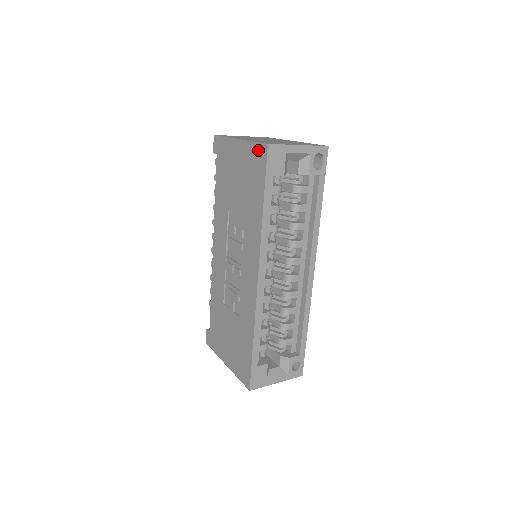
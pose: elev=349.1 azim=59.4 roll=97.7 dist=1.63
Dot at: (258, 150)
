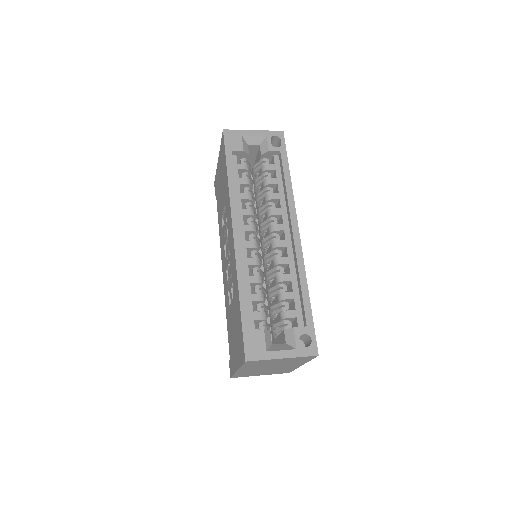
Dot at: (222, 143)
